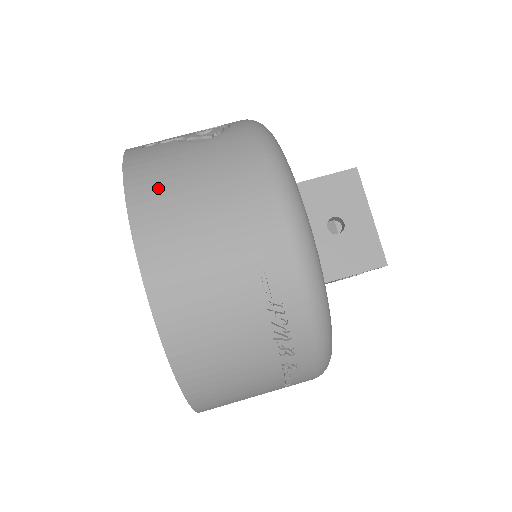
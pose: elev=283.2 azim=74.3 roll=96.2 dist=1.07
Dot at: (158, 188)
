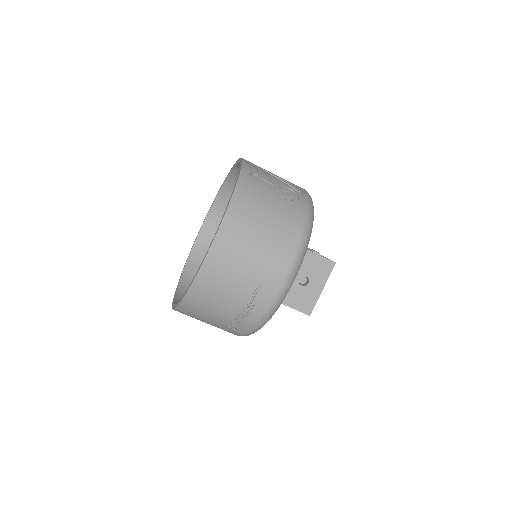
Dot at: (245, 215)
